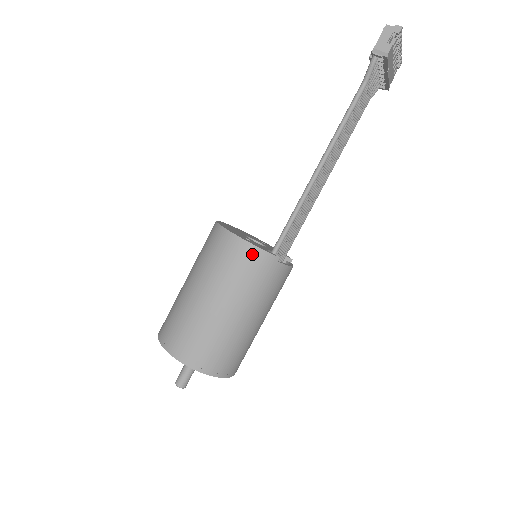
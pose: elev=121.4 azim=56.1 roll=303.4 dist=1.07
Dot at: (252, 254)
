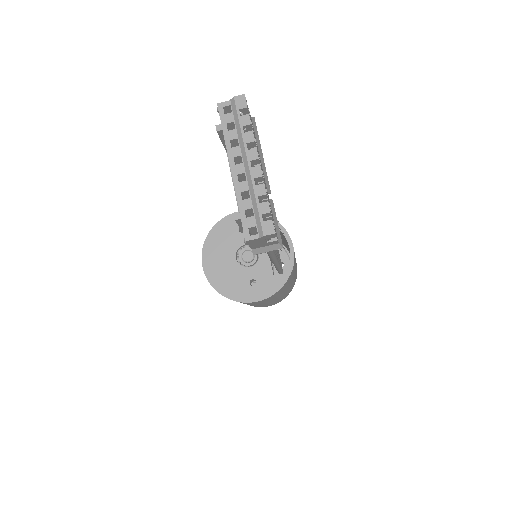
Dot at: occluded
